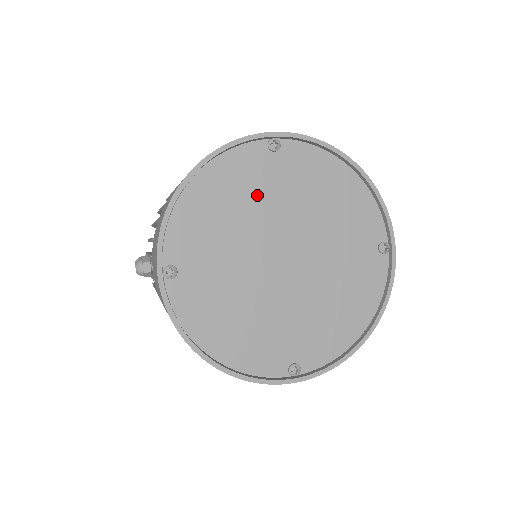
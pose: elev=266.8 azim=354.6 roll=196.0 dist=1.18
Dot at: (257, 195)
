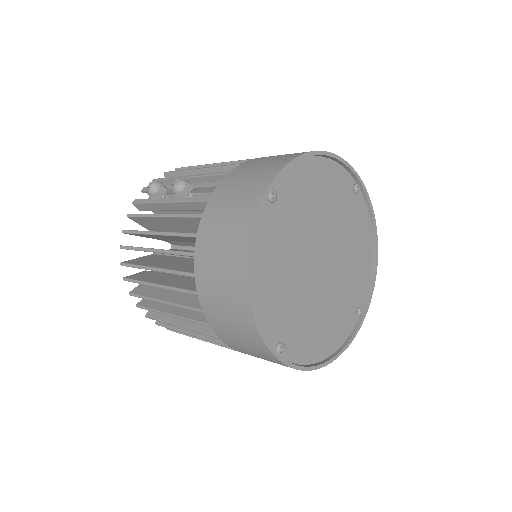
Dot at: (334, 206)
